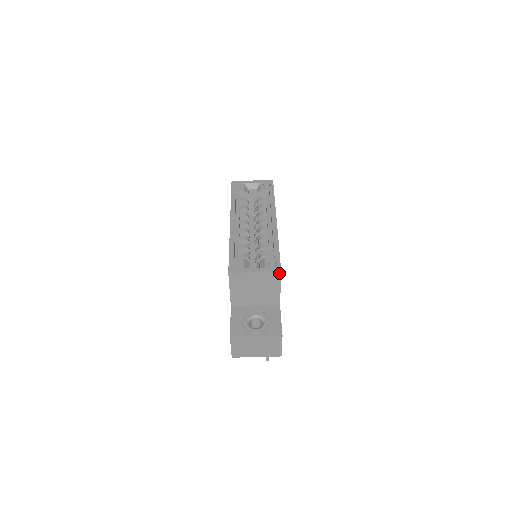
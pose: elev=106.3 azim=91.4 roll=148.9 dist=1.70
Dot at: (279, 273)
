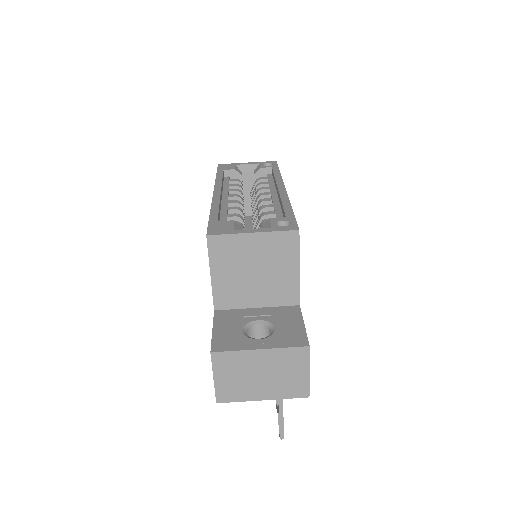
Dot at: (296, 234)
